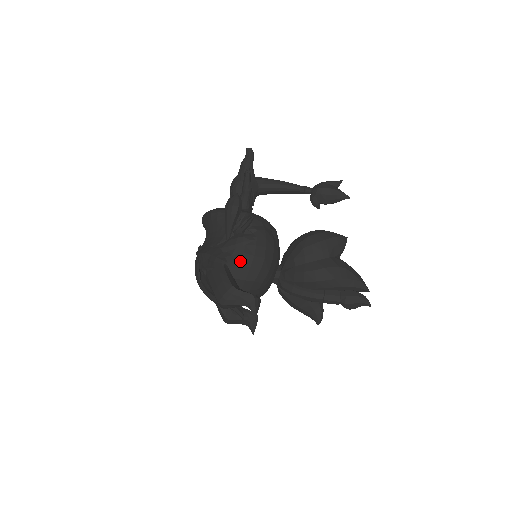
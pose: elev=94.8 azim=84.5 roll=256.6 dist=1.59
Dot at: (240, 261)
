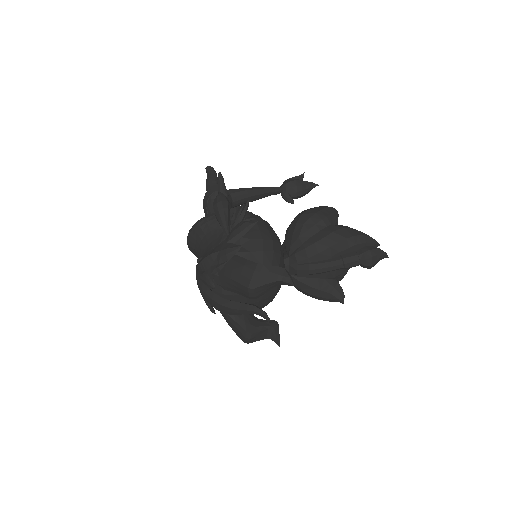
Dot at: (251, 248)
